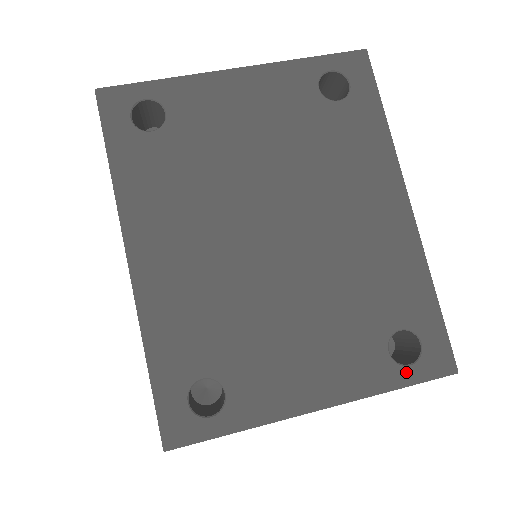
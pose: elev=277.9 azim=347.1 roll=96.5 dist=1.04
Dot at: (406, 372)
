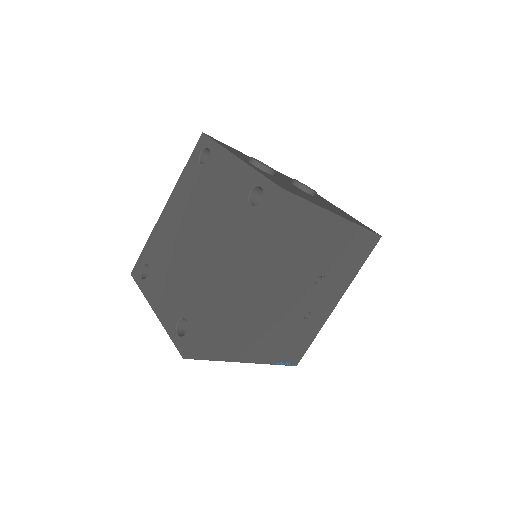
Dot at: (175, 335)
